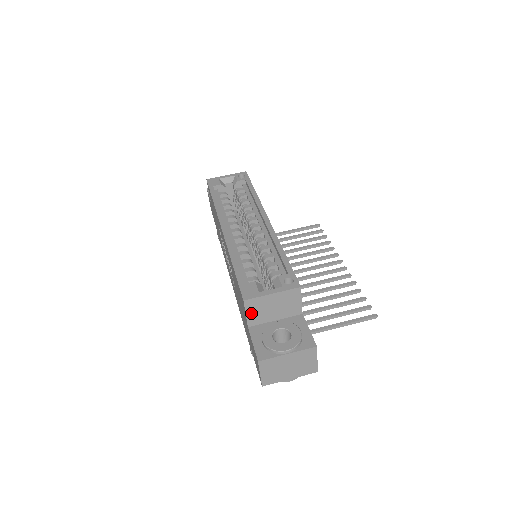
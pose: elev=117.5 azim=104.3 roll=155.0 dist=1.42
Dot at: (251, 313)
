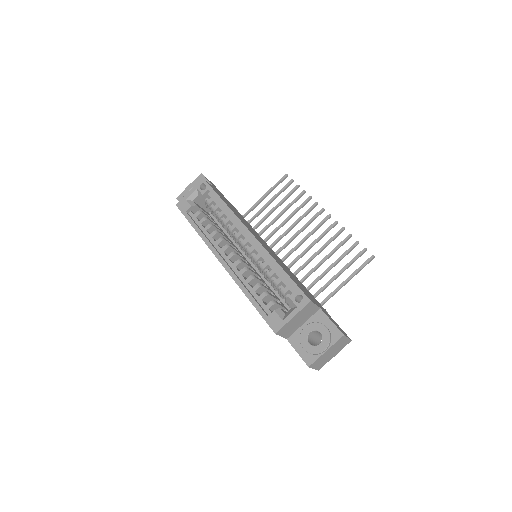
Dot at: (284, 334)
